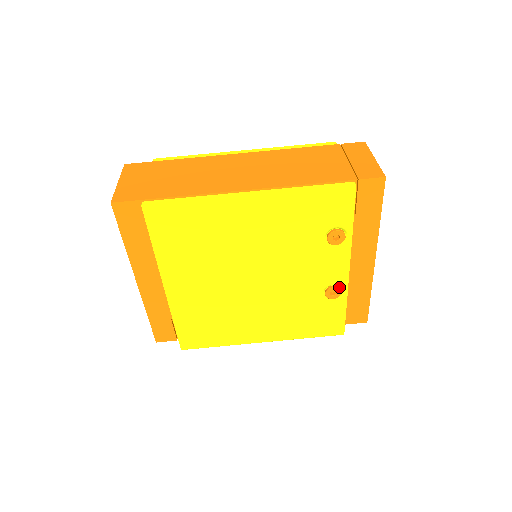
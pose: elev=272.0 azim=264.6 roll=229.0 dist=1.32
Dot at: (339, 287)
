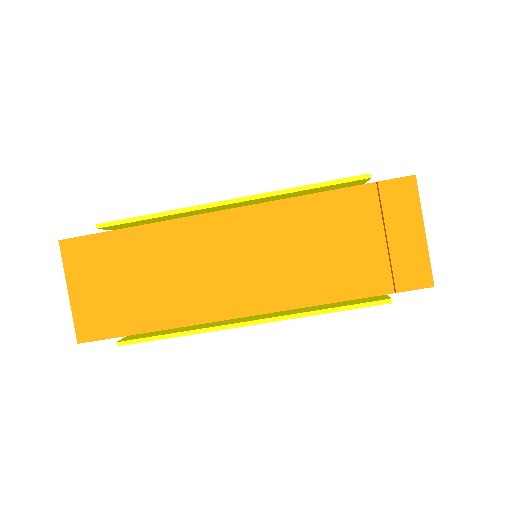
Dot at: occluded
